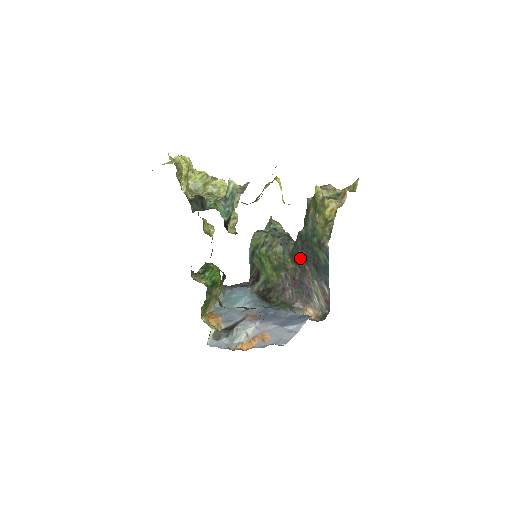
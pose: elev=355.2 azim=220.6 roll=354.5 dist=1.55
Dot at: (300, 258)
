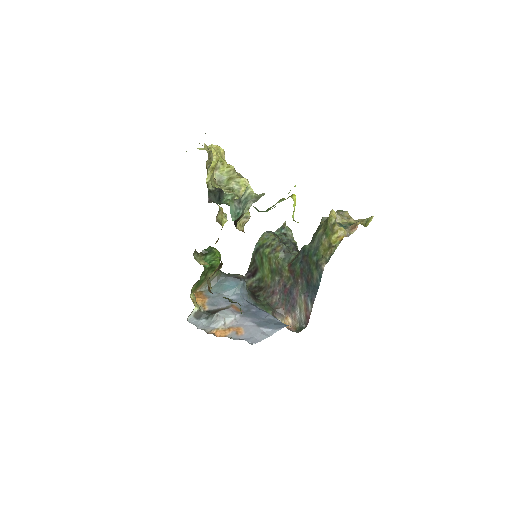
Dot at: (297, 270)
